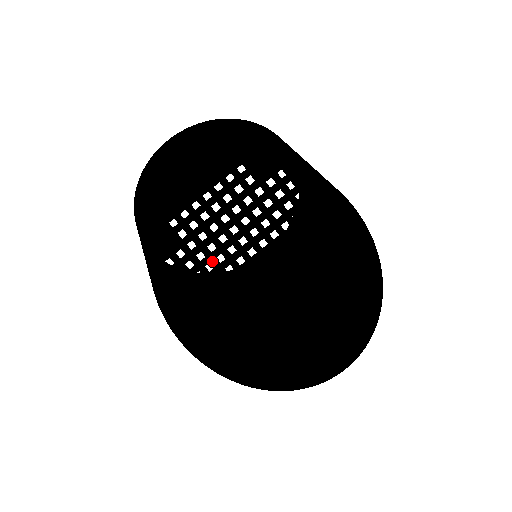
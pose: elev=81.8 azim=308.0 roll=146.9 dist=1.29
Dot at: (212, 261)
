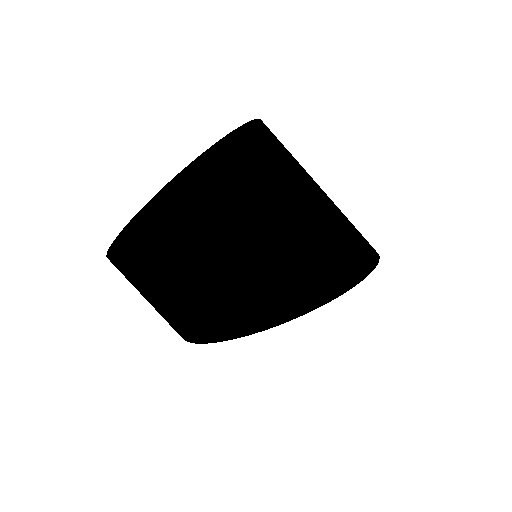
Dot at: (235, 311)
